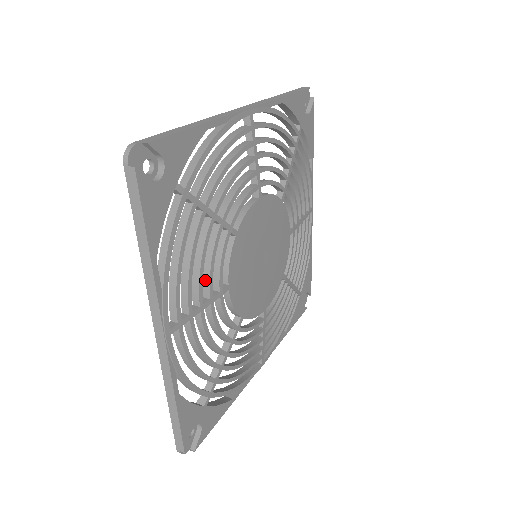
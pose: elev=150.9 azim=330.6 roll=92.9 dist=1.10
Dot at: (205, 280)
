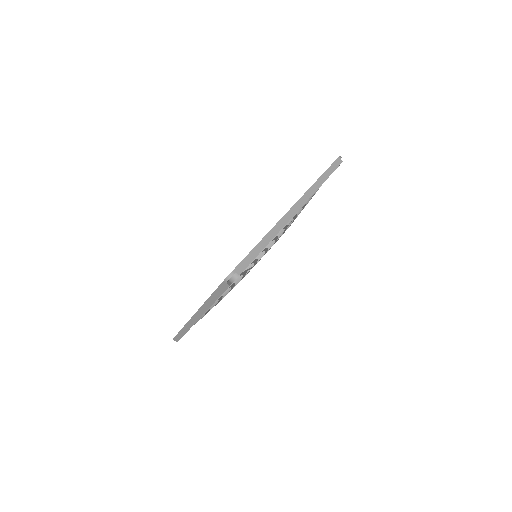
Dot at: occluded
